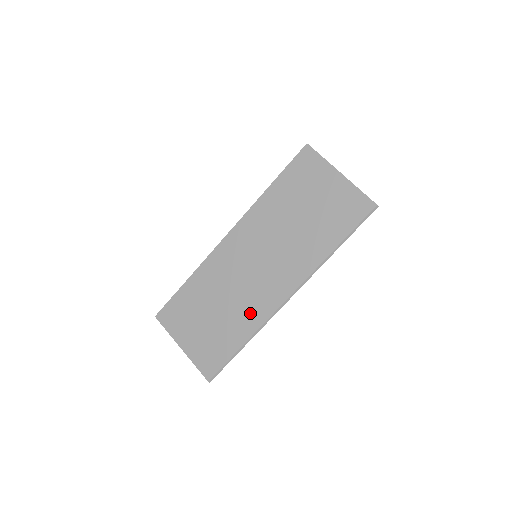
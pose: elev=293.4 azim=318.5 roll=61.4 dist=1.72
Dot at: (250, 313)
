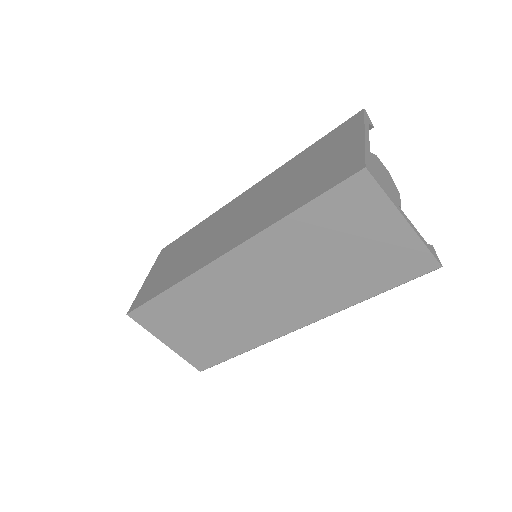
Dot at: (251, 332)
